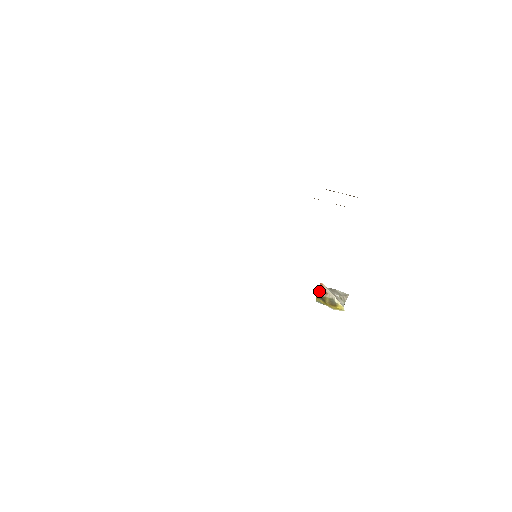
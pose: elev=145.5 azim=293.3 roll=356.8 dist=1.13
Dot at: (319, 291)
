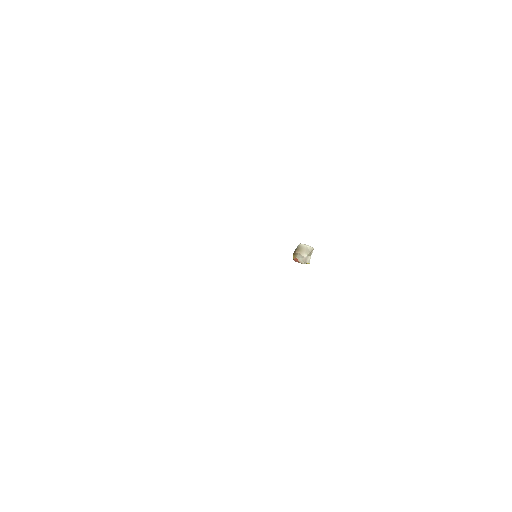
Dot at: (295, 261)
